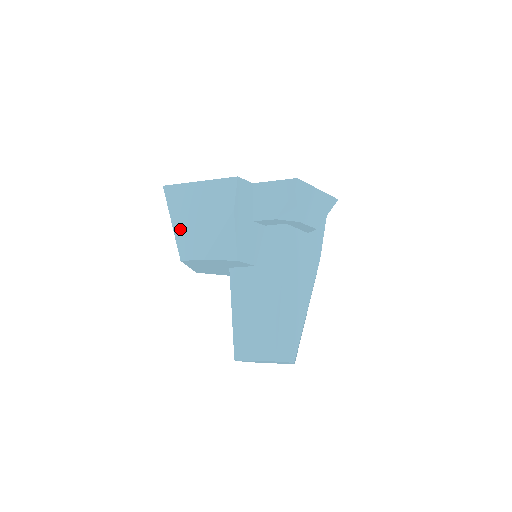
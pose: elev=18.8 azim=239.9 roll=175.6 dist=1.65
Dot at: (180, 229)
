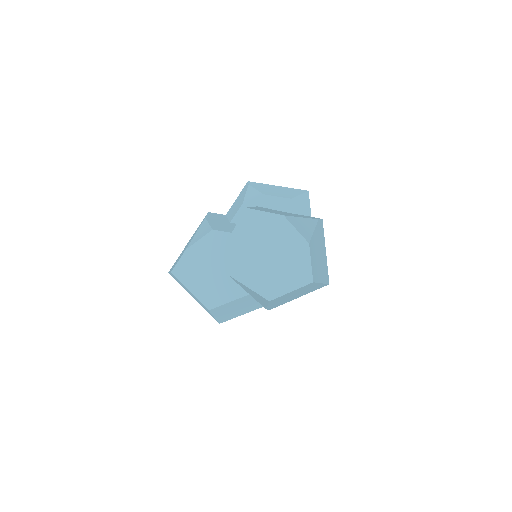
Dot at: occluded
